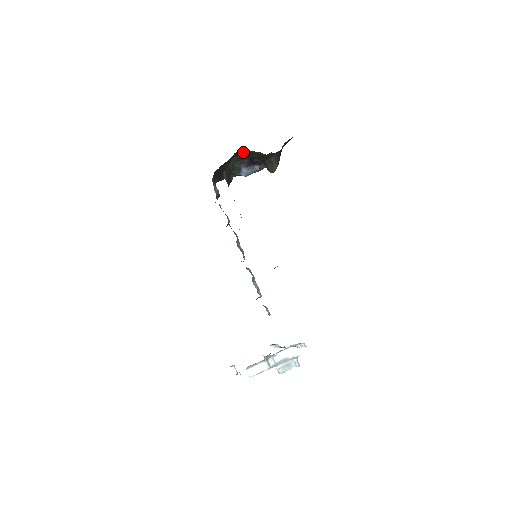
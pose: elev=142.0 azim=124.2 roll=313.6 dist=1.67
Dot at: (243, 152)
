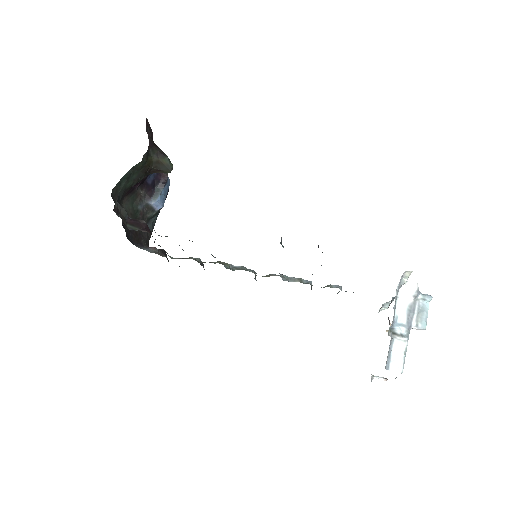
Dot at: (119, 187)
